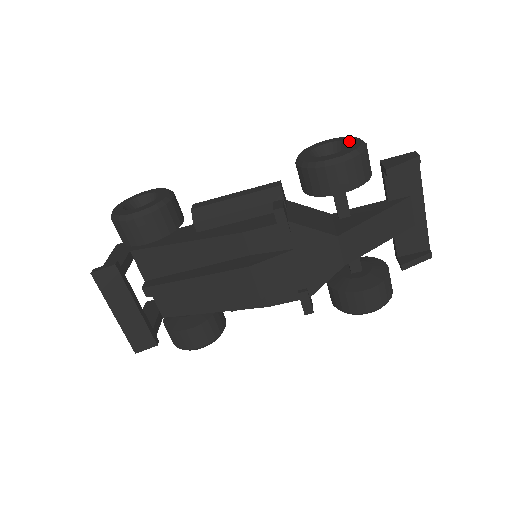
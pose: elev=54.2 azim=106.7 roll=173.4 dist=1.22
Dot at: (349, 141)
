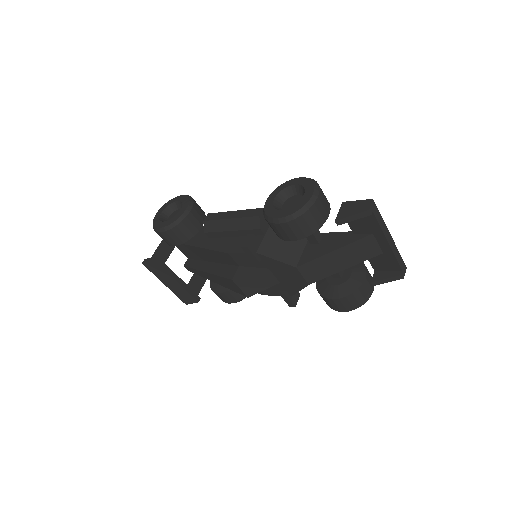
Dot at: (305, 192)
